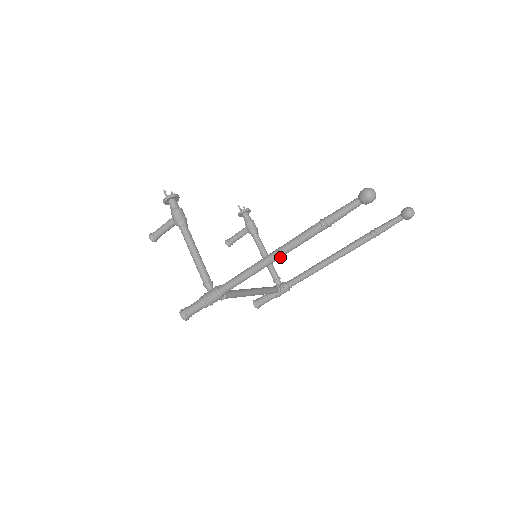
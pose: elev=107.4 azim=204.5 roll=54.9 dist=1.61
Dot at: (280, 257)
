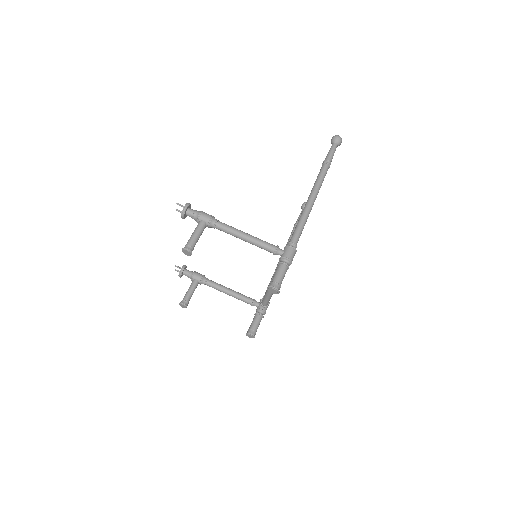
Dot at: (316, 197)
